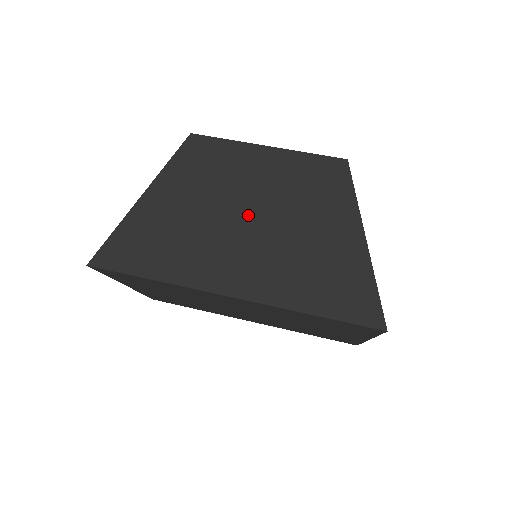
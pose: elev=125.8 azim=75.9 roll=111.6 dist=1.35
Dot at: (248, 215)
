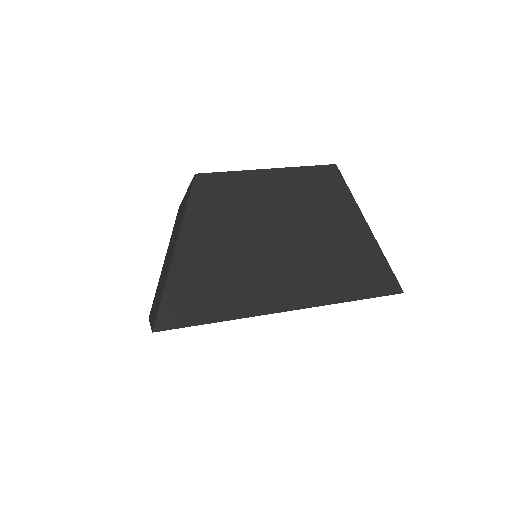
Dot at: (276, 237)
